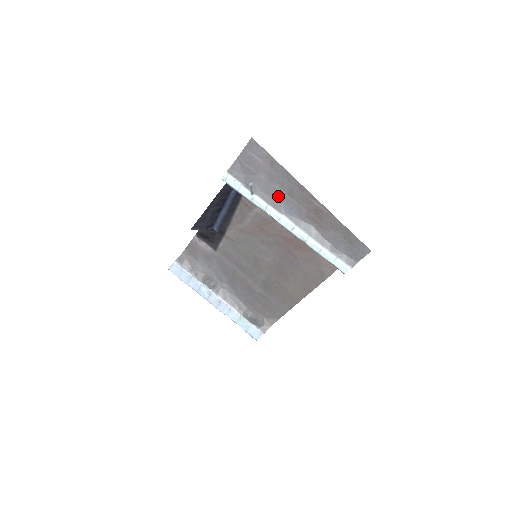
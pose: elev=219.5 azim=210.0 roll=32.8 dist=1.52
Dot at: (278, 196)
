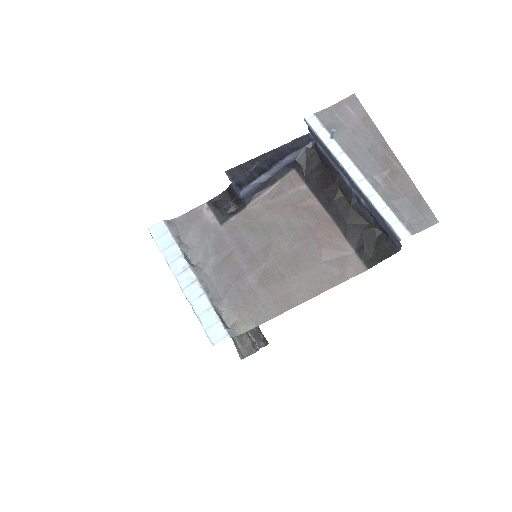
Dot at: (357, 149)
